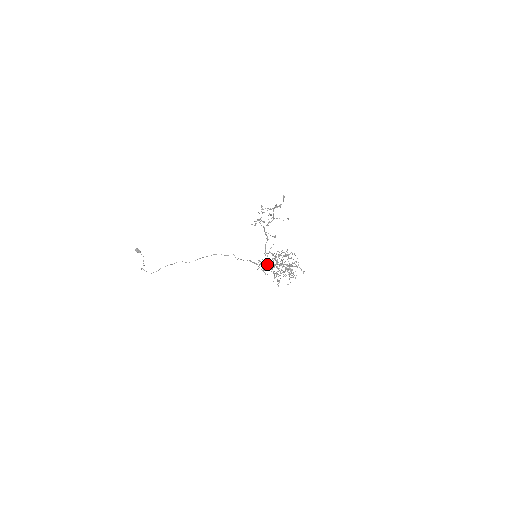
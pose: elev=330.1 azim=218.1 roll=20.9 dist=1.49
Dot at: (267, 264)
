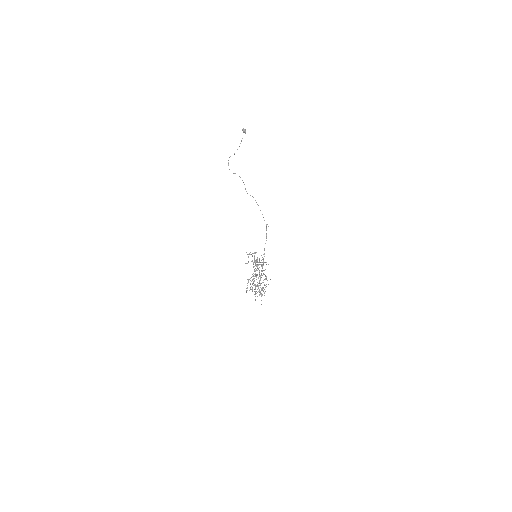
Dot at: occluded
